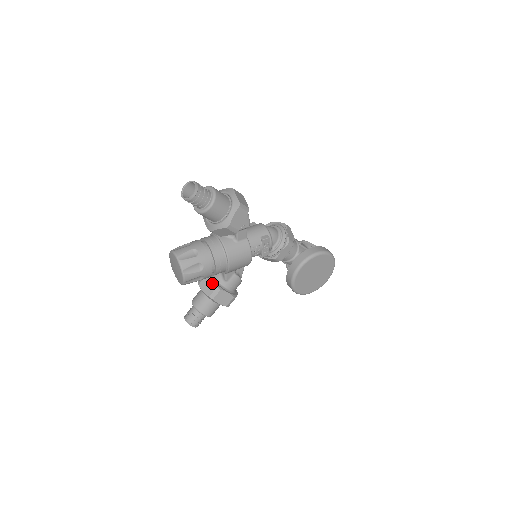
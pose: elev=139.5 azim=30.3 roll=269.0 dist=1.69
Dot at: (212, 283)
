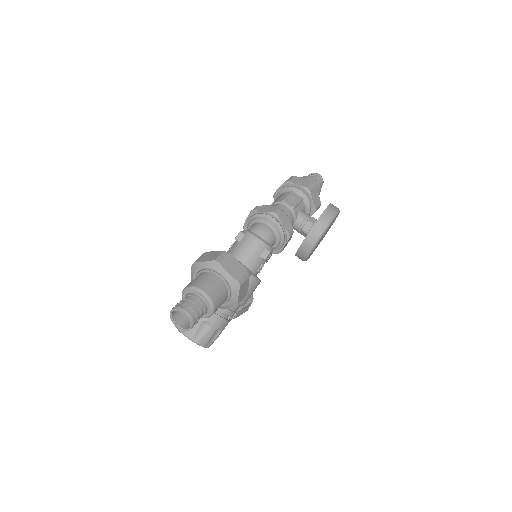
Dot at: occluded
